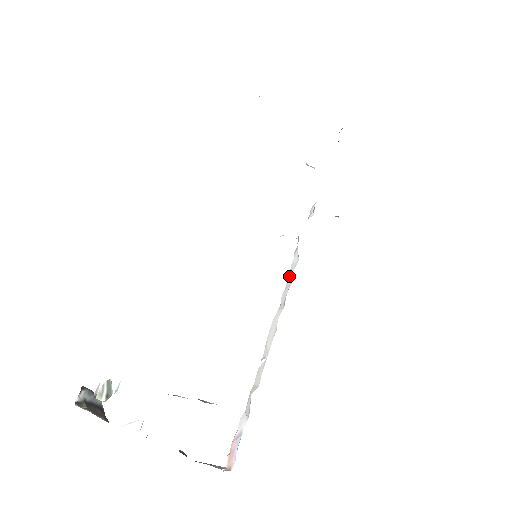
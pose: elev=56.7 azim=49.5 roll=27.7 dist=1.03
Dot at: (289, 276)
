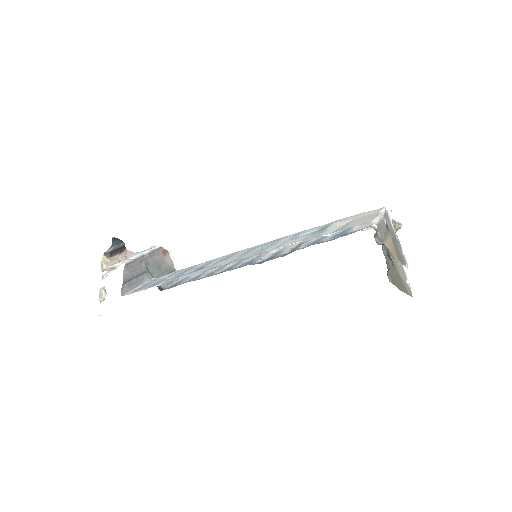
Dot at: occluded
